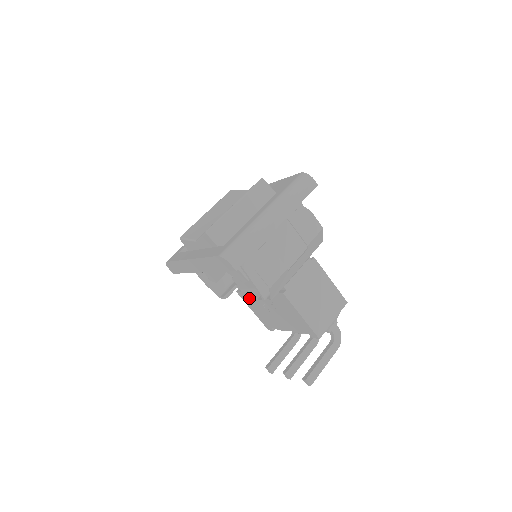
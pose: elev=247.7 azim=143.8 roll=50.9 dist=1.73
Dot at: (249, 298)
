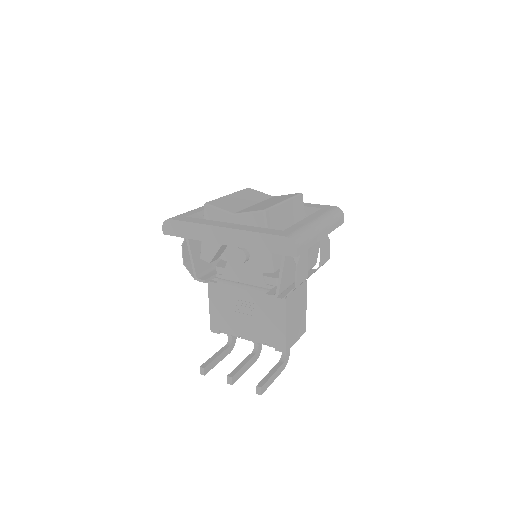
Dot at: (222, 292)
